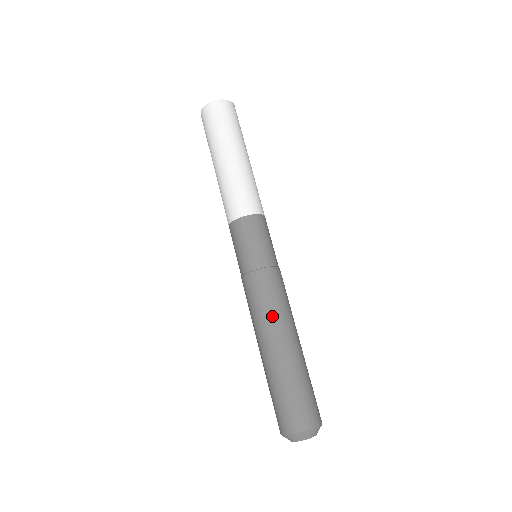
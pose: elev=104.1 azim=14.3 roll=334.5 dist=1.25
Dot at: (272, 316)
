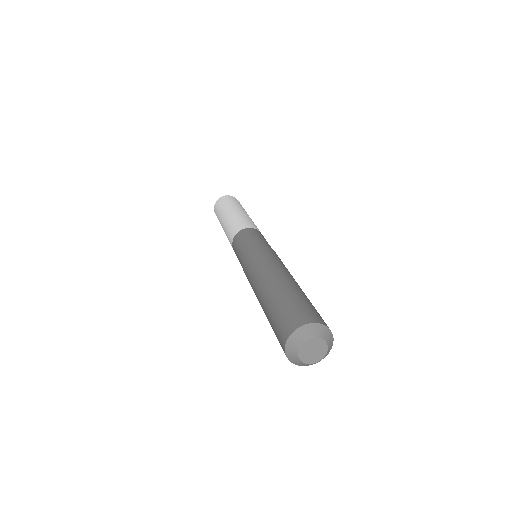
Dot at: (267, 265)
